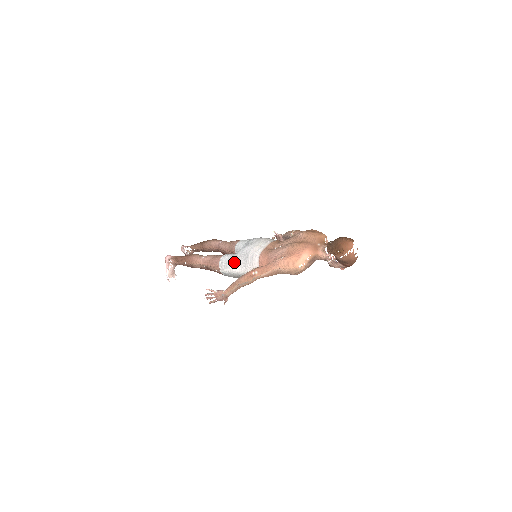
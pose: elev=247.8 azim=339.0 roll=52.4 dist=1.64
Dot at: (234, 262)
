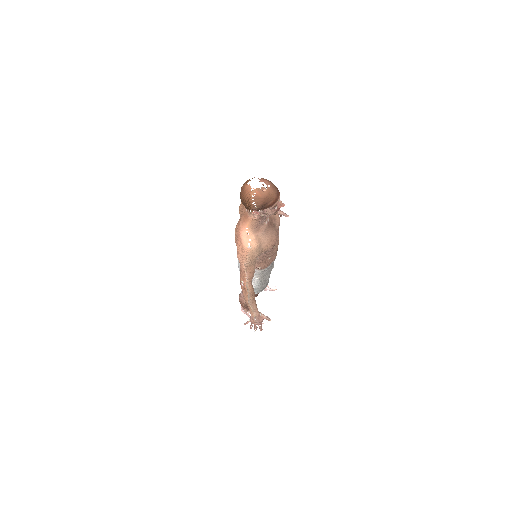
Dot at: occluded
